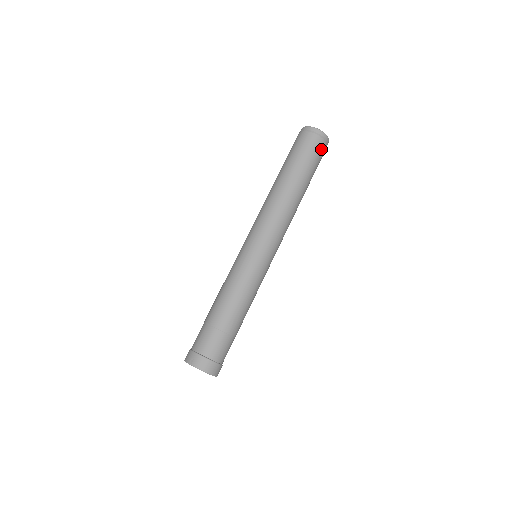
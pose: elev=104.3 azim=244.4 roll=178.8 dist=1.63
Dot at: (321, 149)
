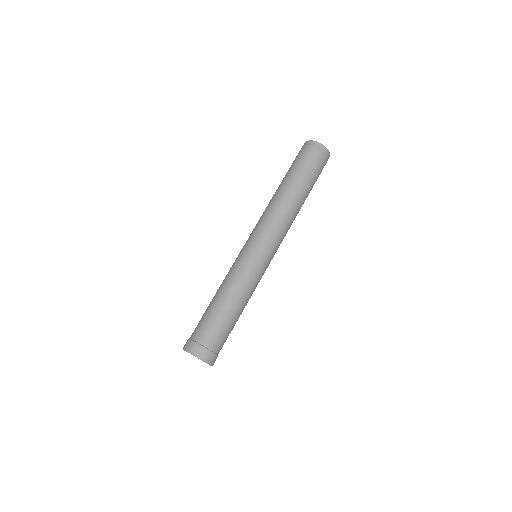
Dot at: (316, 156)
